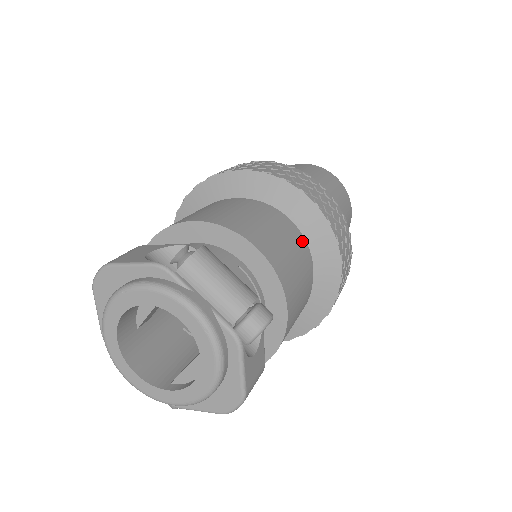
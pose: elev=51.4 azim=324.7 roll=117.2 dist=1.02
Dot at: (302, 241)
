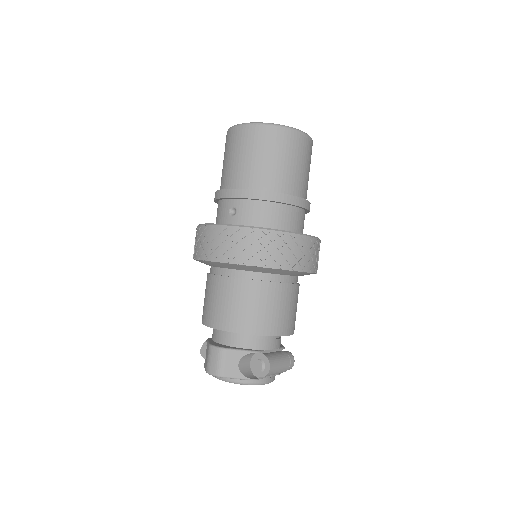
Dot at: (298, 286)
